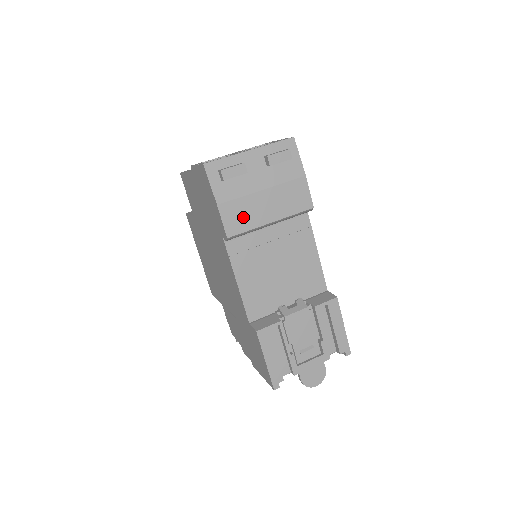
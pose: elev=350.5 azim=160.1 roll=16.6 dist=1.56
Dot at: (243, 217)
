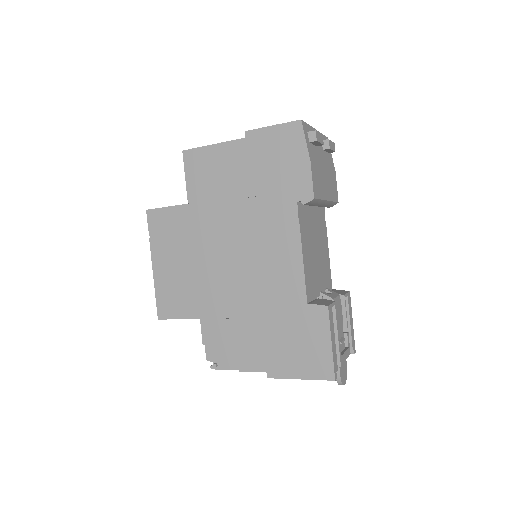
Dot at: (319, 184)
